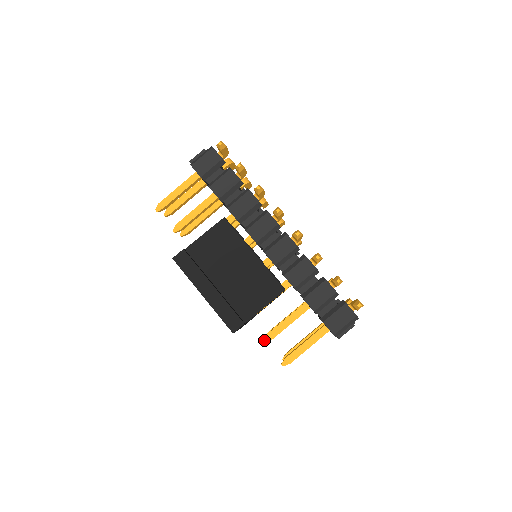
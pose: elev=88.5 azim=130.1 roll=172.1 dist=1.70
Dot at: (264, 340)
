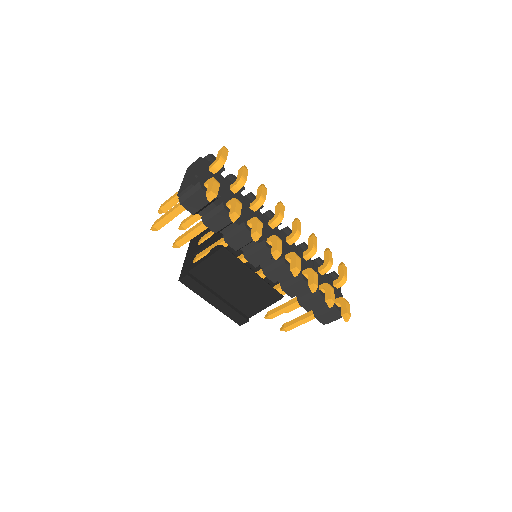
Dot at: (266, 318)
